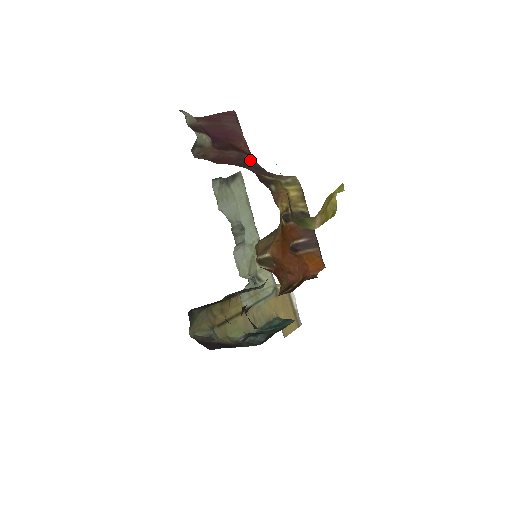
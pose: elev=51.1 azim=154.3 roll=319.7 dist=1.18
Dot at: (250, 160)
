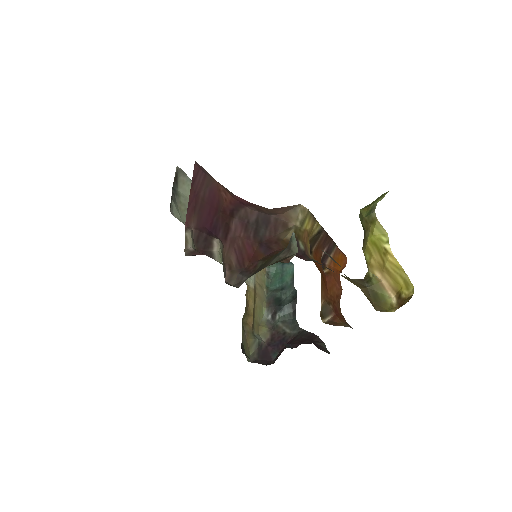
Dot at: (249, 215)
